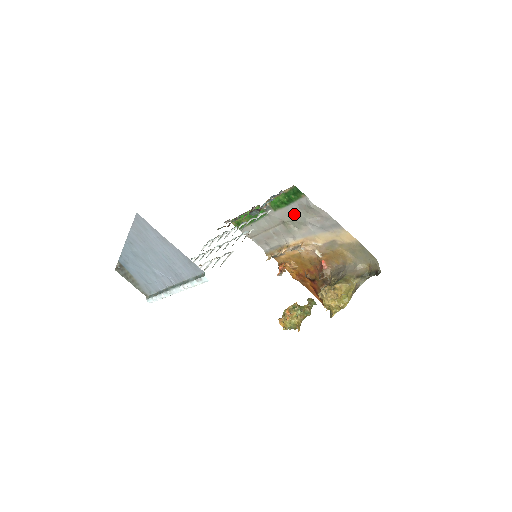
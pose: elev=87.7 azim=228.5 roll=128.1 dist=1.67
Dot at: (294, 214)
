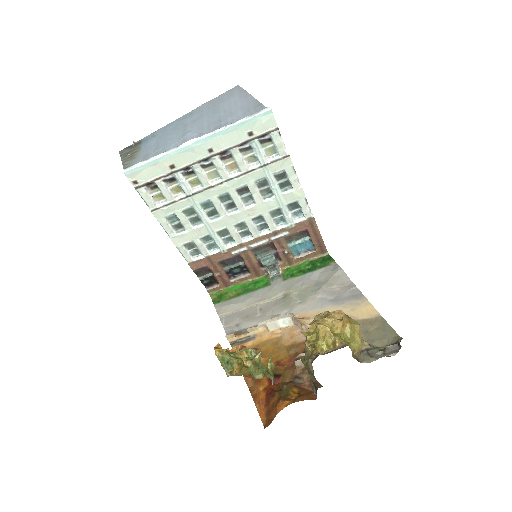
Dot at: (308, 283)
